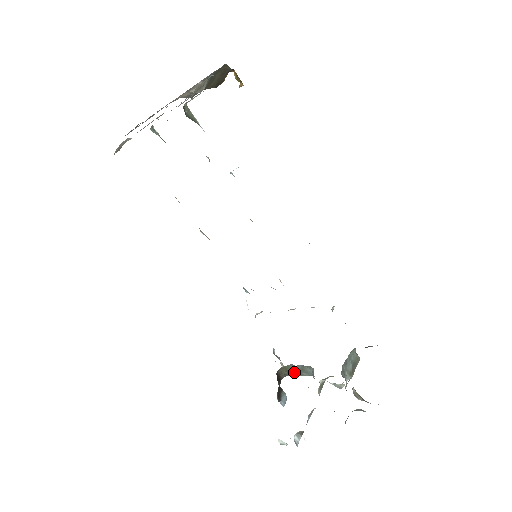
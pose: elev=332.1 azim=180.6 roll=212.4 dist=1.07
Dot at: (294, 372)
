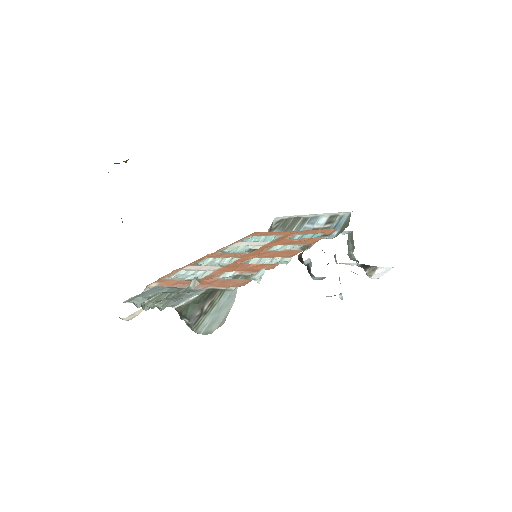
Dot at: occluded
